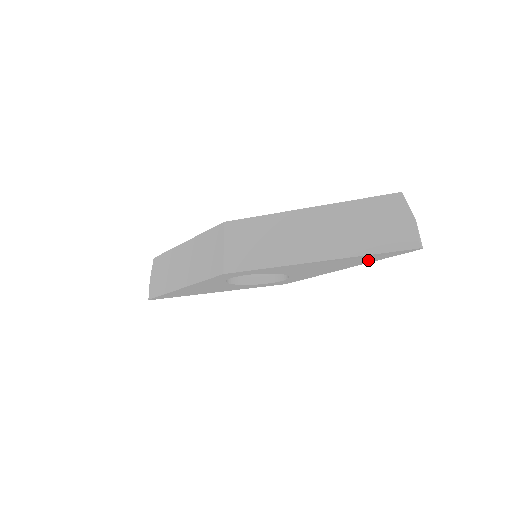
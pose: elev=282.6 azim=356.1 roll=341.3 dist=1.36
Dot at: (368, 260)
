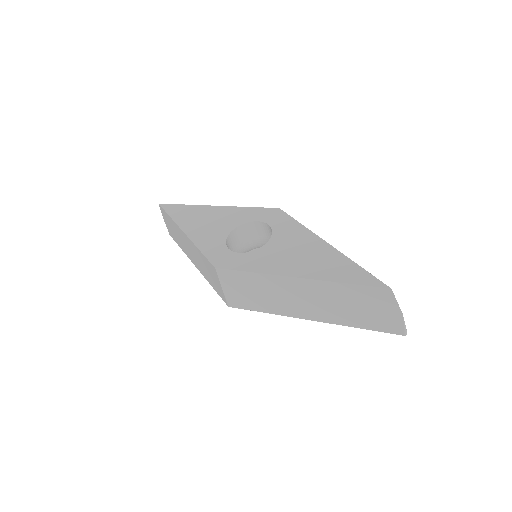
Dot at: occluded
